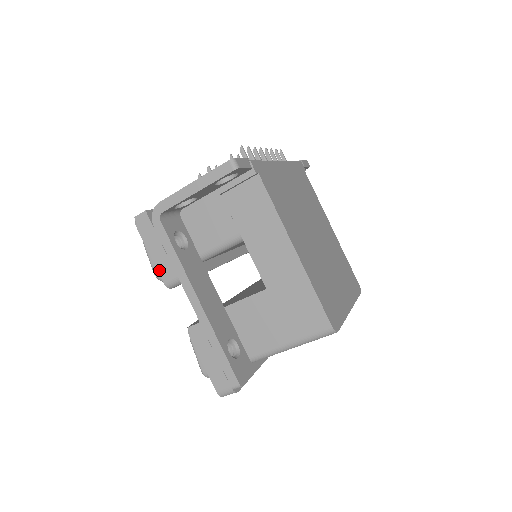
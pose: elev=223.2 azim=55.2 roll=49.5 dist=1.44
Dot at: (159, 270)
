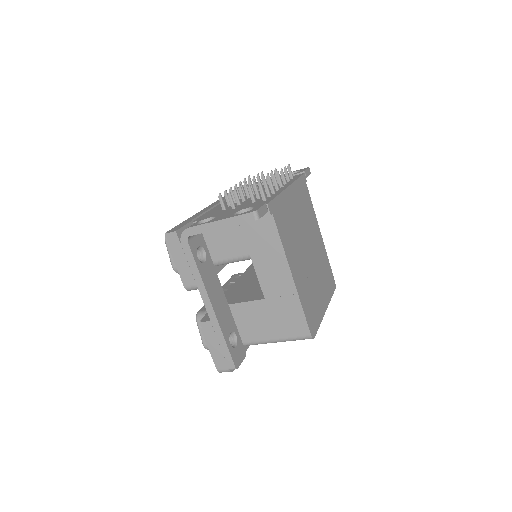
Dot at: (182, 277)
